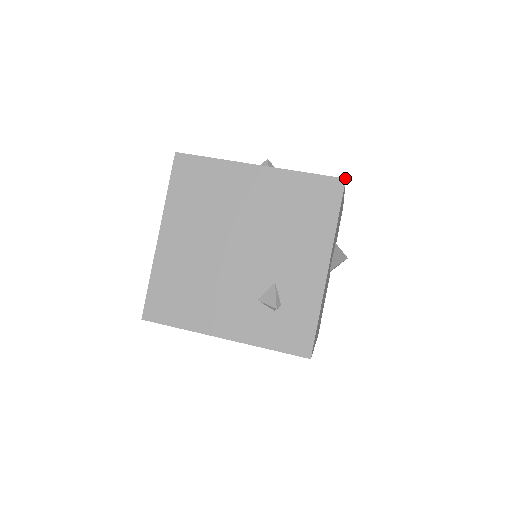
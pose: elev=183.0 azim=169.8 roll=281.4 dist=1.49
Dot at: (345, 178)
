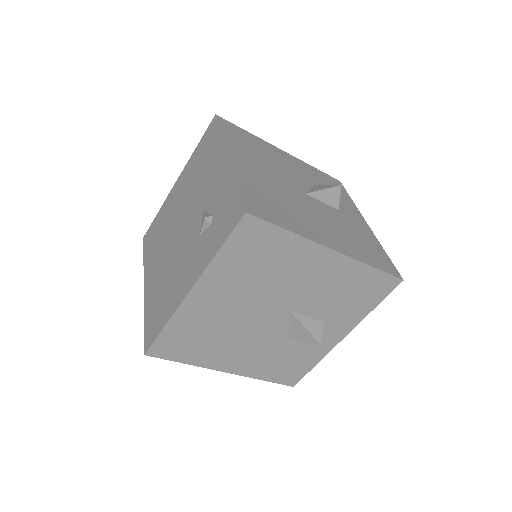
Dot at: (215, 115)
